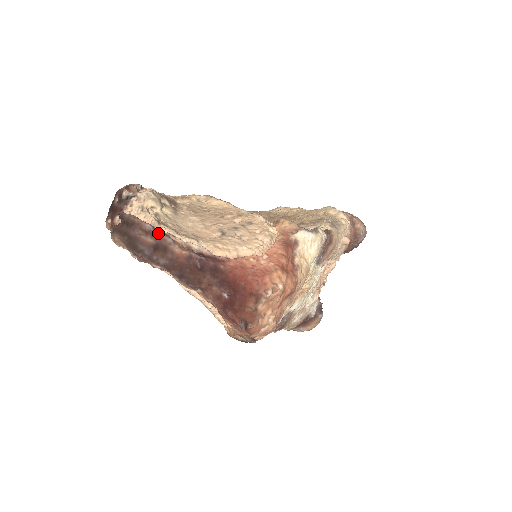
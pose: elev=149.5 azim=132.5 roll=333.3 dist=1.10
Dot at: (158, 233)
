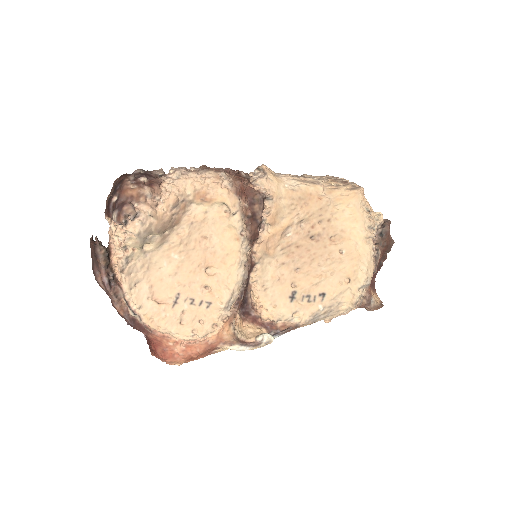
Dot at: (108, 290)
